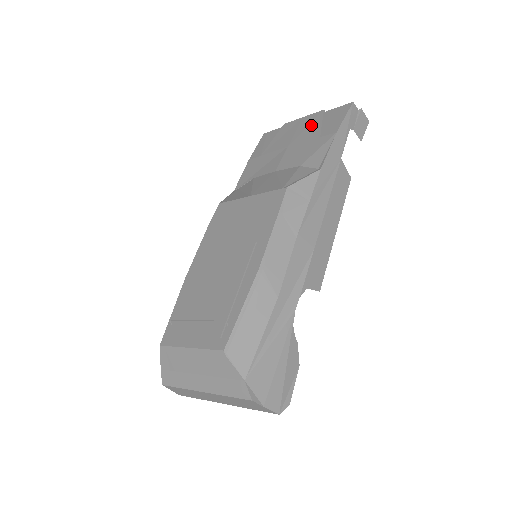
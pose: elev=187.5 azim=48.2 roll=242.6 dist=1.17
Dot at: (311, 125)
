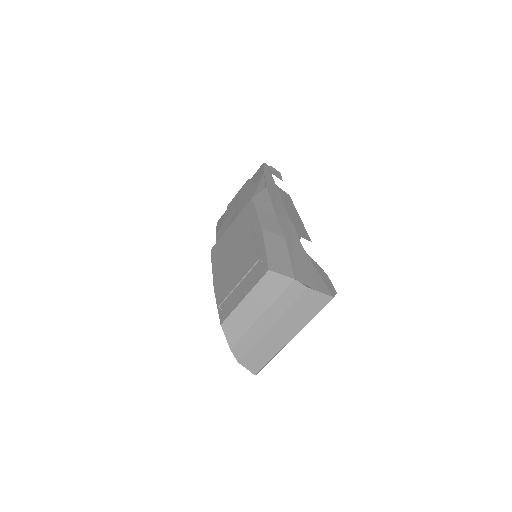
Dot at: (246, 188)
